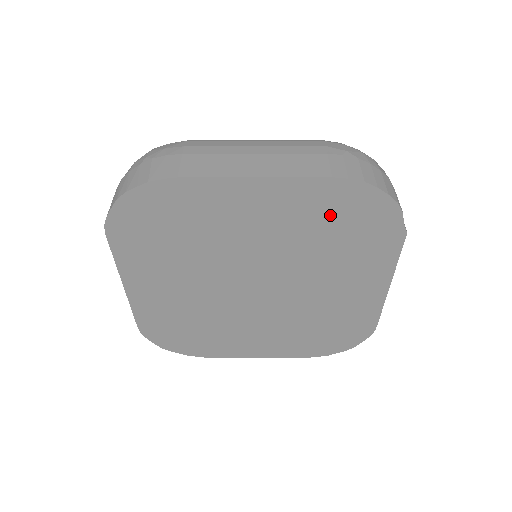
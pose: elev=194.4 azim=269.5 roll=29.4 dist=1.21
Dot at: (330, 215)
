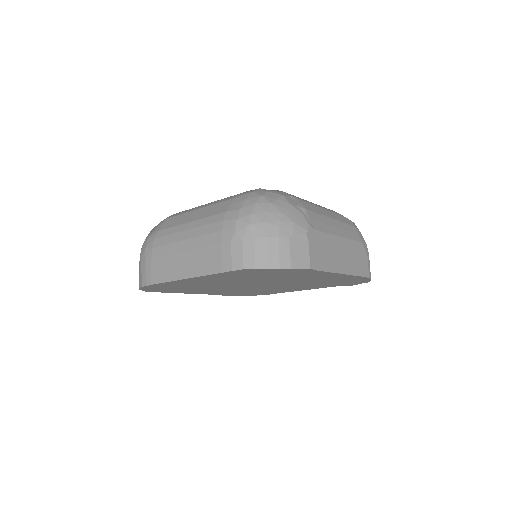
Dot at: occluded
